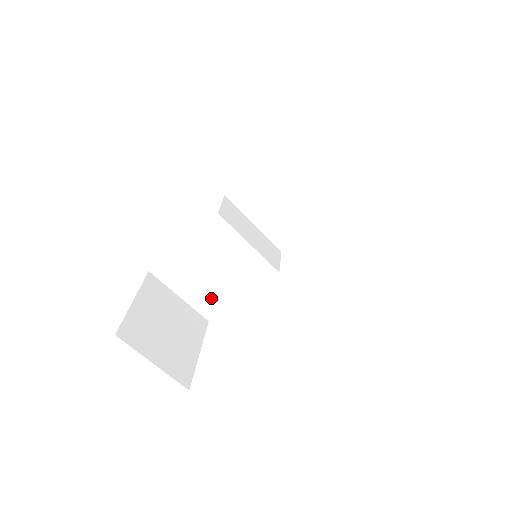
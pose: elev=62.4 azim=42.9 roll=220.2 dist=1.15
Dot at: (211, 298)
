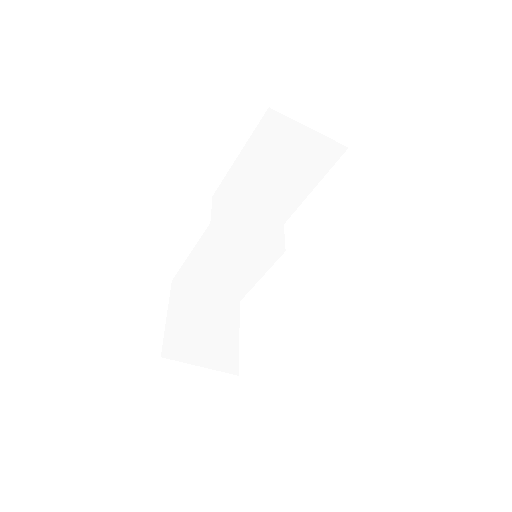
Dot at: (234, 285)
